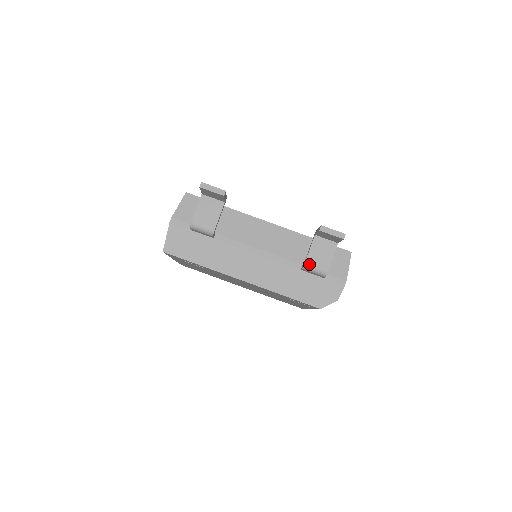
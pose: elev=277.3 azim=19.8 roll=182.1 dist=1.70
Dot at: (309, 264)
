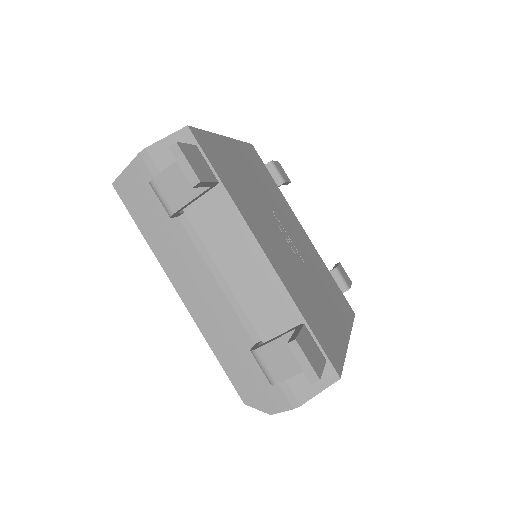
Dot at: (260, 355)
